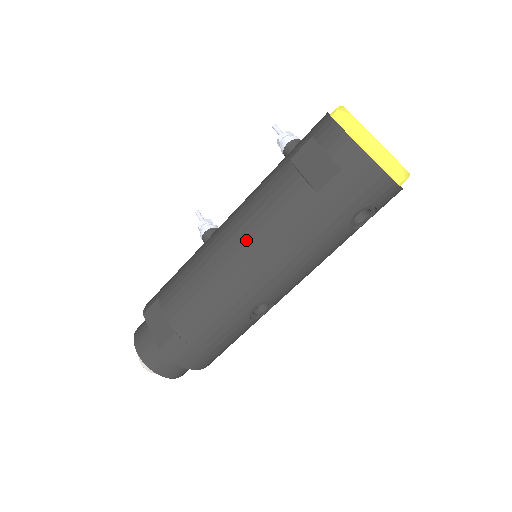
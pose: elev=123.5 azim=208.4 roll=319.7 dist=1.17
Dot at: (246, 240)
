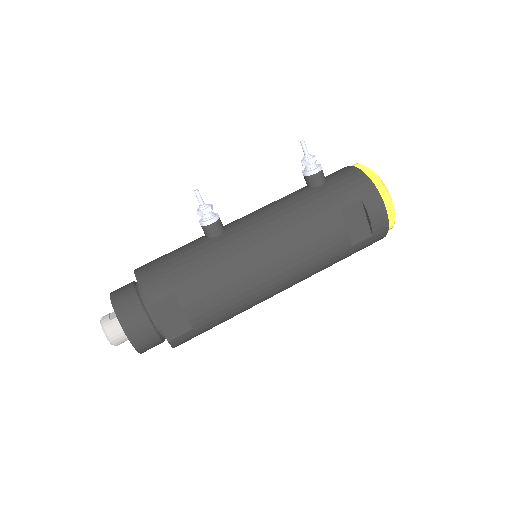
Dot at: (290, 267)
